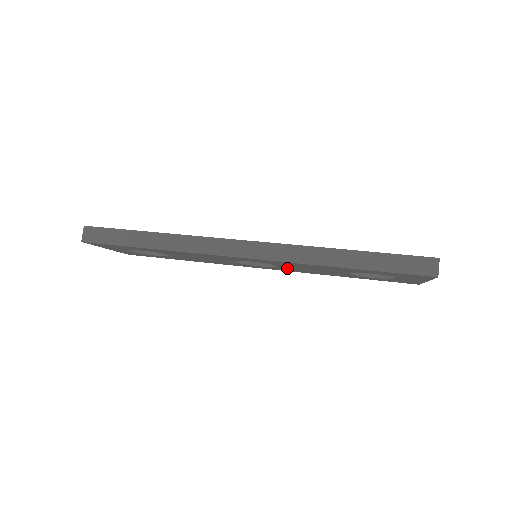
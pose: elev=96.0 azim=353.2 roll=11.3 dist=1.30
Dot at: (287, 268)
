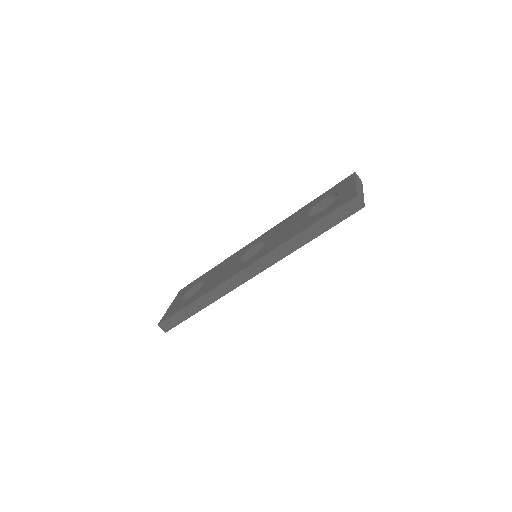
Dot at: occluded
